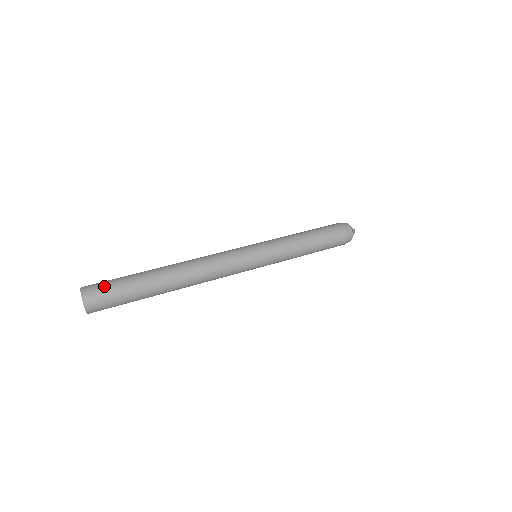
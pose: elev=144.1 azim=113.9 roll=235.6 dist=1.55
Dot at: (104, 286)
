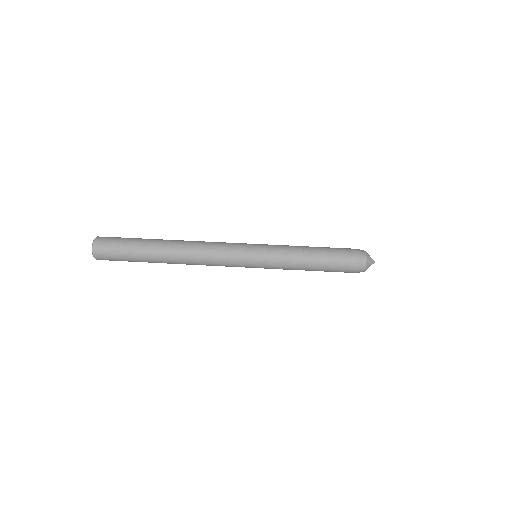
Dot at: (112, 240)
